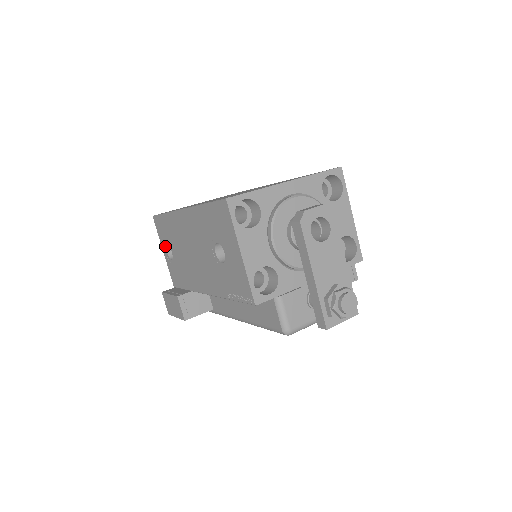
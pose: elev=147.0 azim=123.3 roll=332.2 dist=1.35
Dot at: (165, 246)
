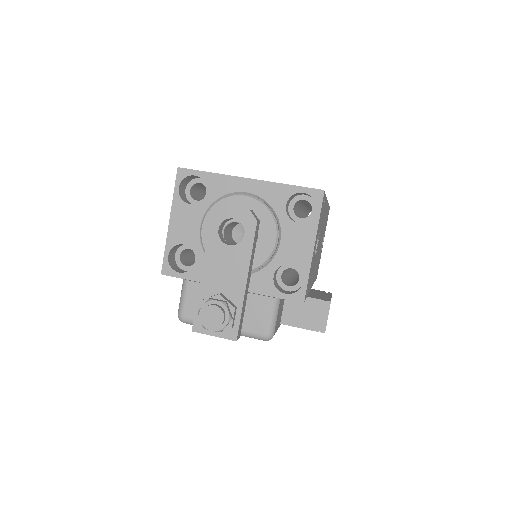
Dot at: occluded
